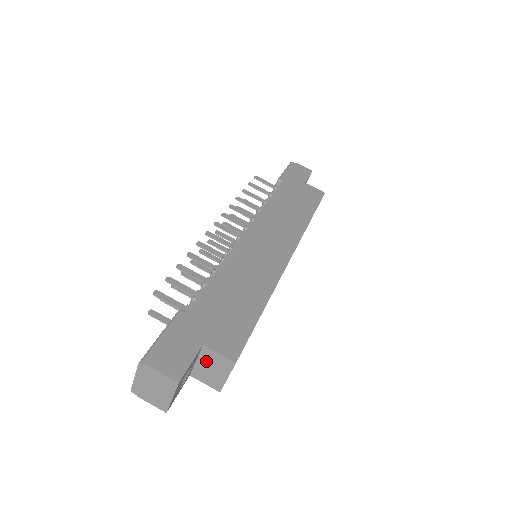
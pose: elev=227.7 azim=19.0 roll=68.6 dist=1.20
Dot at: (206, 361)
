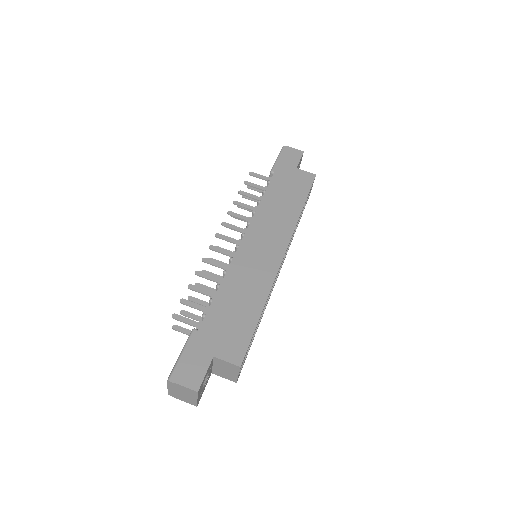
Dot at: (219, 365)
